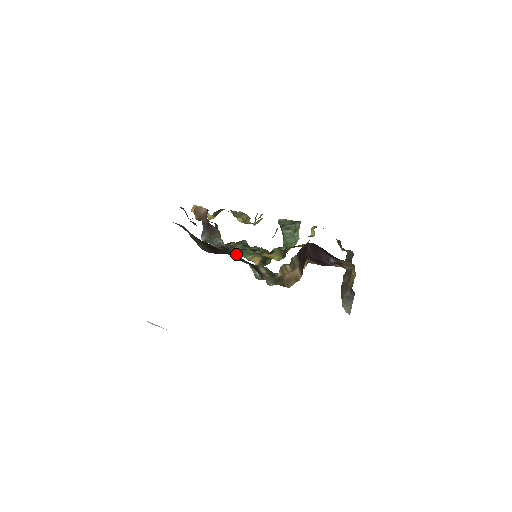
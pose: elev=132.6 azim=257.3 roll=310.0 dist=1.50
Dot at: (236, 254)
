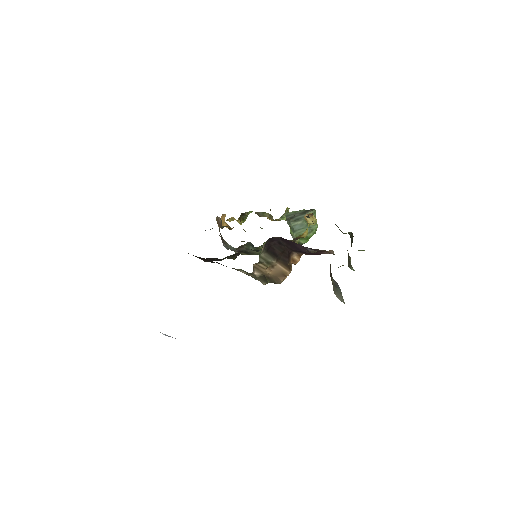
Dot at: (259, 254)
